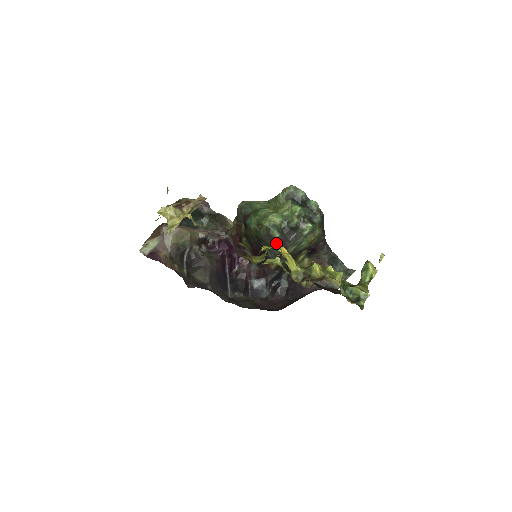
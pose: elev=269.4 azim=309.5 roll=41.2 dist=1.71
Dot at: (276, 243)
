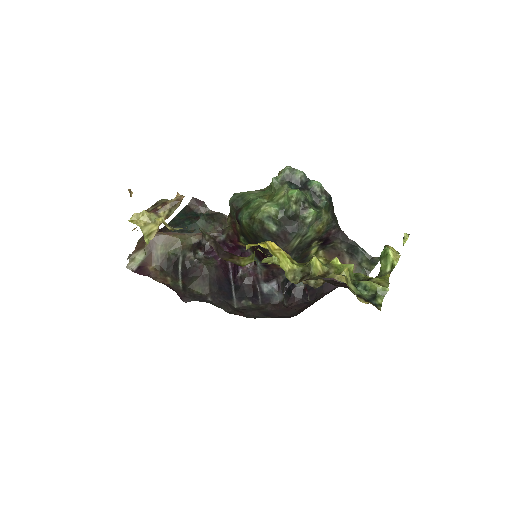
Dot at: (275, 238)
